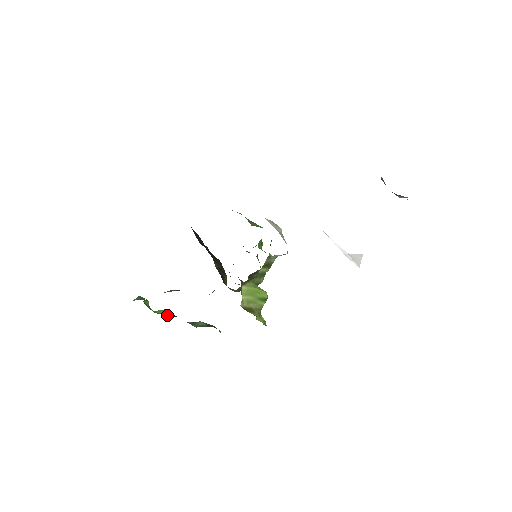
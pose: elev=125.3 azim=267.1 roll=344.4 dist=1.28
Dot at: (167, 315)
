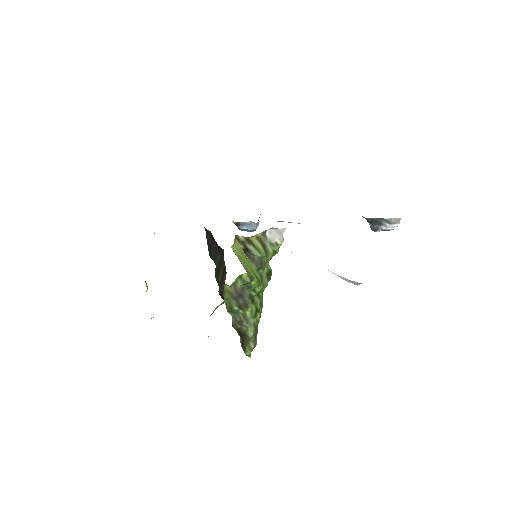
Dot at: occluded
